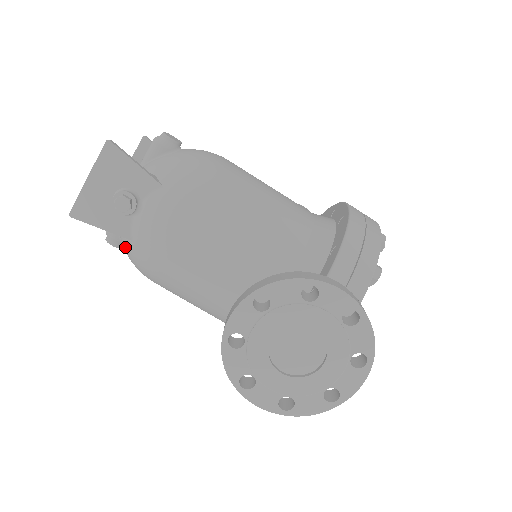
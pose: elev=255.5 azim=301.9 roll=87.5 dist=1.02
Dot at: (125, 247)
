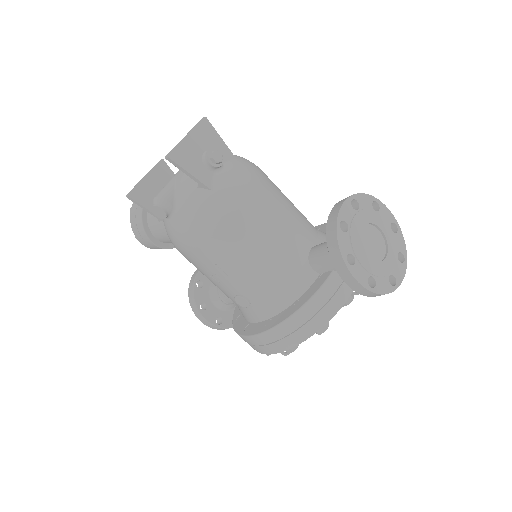
Dot at: (194, 201)
